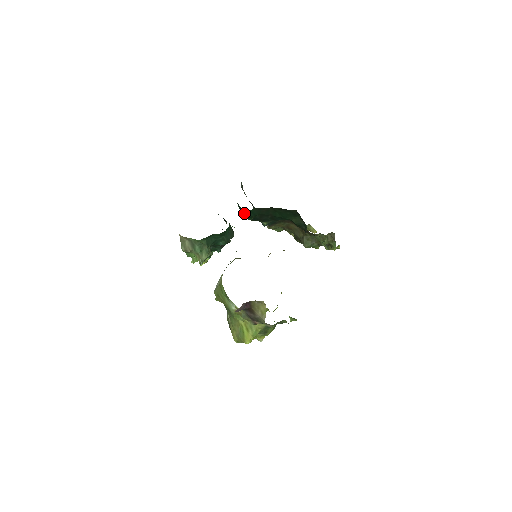
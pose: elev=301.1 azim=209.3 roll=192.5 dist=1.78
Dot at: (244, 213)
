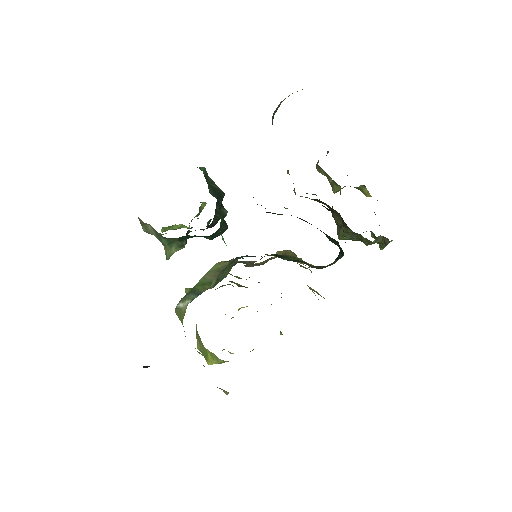
Dot at: occluded
